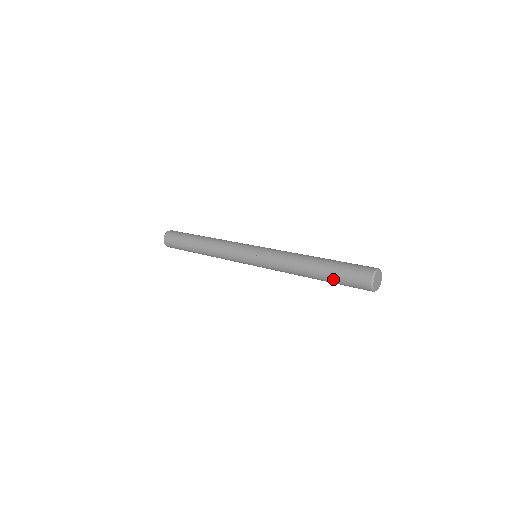
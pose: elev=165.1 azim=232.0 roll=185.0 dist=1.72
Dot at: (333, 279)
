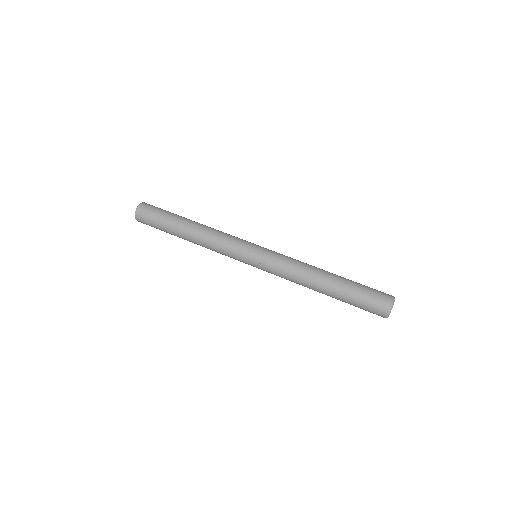
Dot at: occluded
